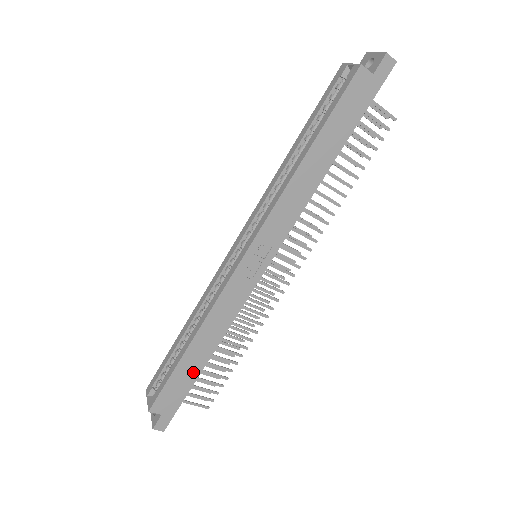
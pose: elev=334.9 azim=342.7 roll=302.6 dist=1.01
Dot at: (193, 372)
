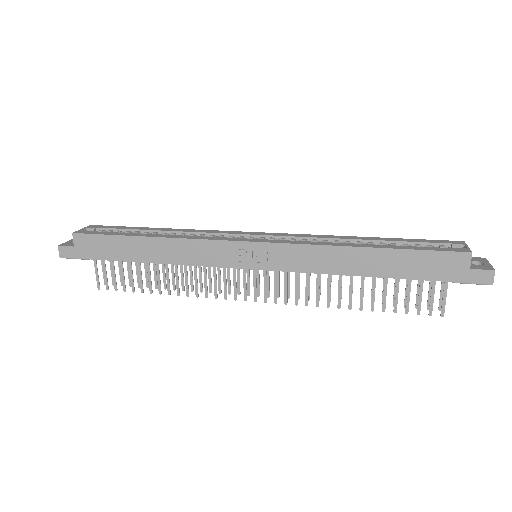
Dot at: (126, 254)
